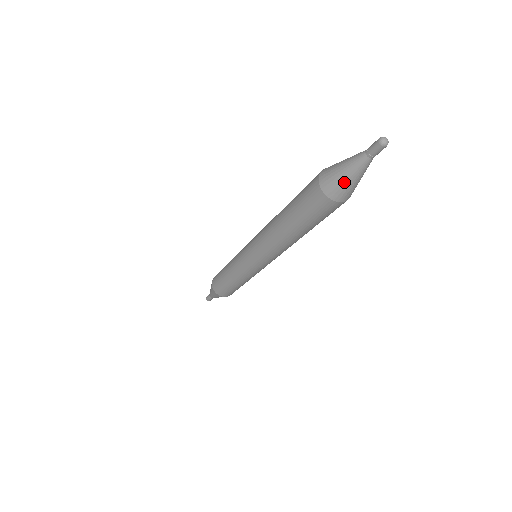
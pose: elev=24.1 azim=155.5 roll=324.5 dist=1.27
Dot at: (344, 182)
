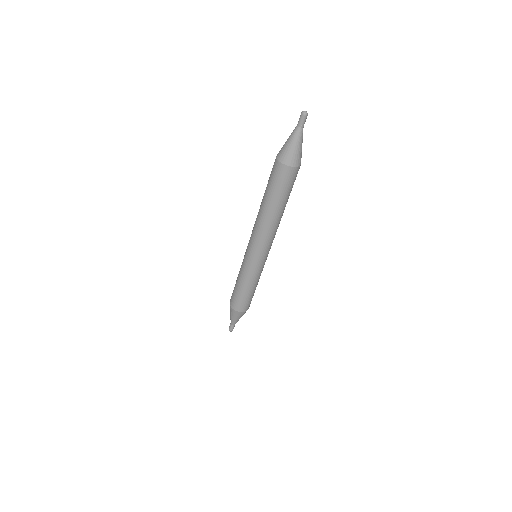
Dot at: (297, 151)
